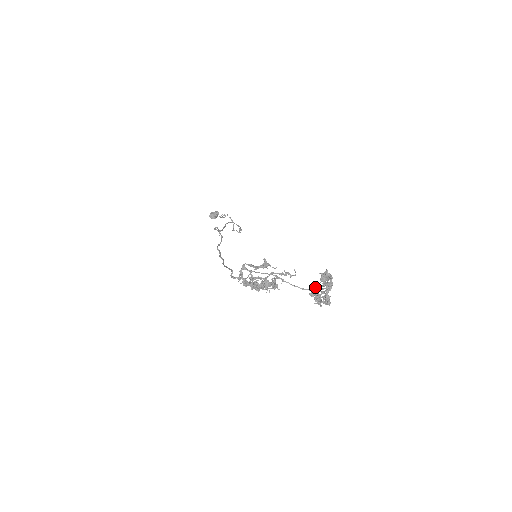
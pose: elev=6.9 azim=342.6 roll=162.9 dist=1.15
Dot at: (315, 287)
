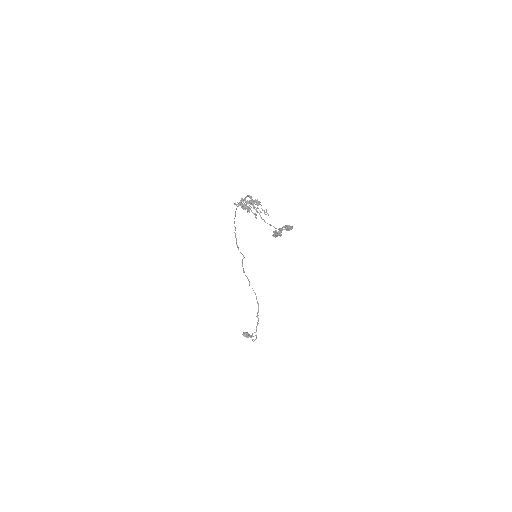
Dot at: occluded
